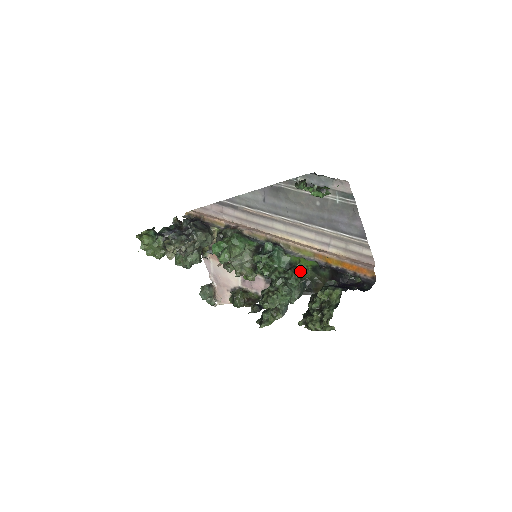
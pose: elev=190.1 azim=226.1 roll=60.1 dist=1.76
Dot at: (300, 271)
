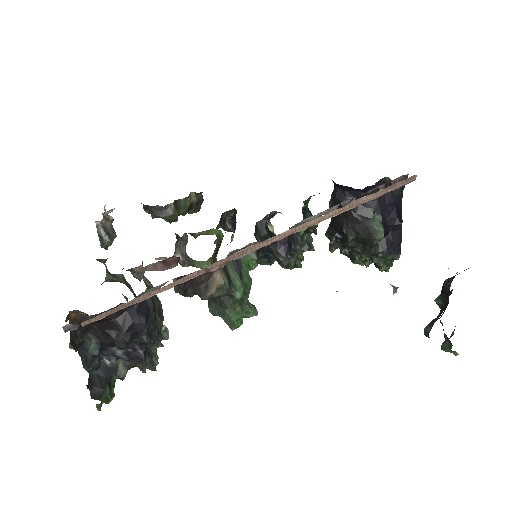
Dot at: (304, 204)
